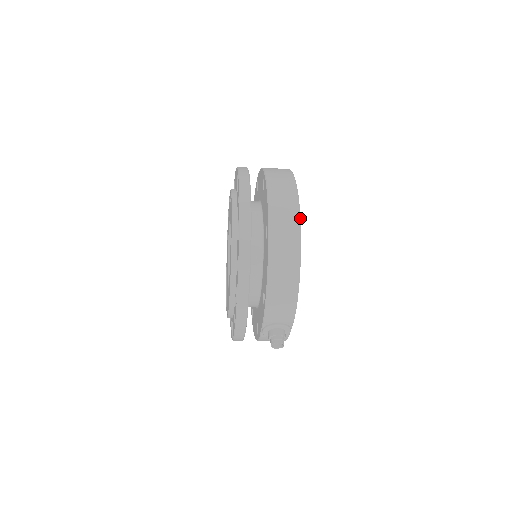
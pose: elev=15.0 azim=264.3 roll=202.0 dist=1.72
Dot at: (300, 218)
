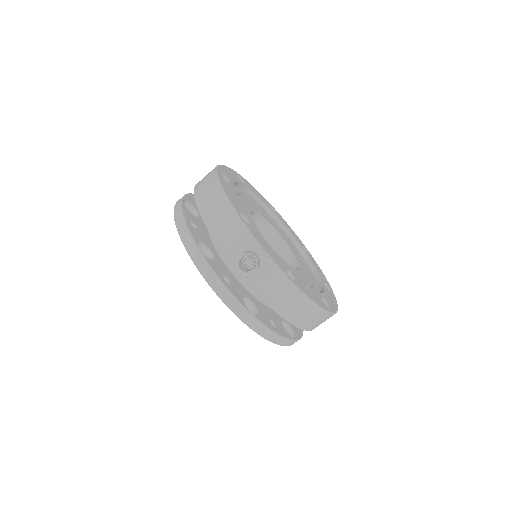
Dot at: (217, 167)
